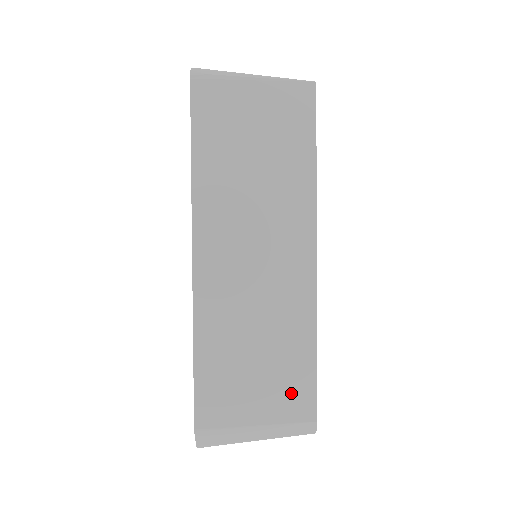
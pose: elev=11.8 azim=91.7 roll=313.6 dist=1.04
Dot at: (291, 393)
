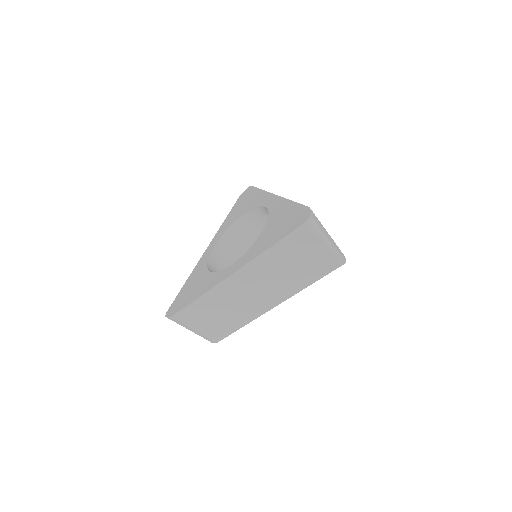
Dot at: occluded
